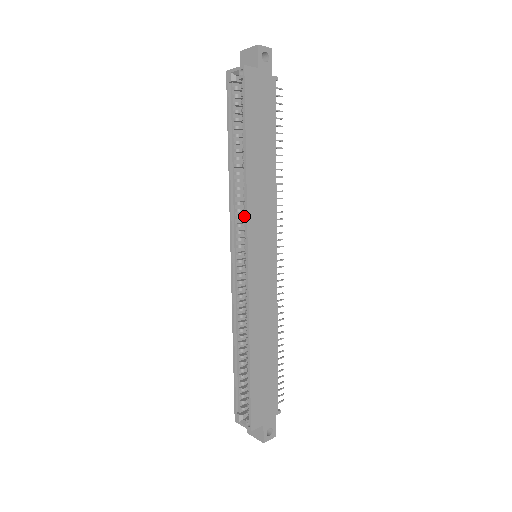
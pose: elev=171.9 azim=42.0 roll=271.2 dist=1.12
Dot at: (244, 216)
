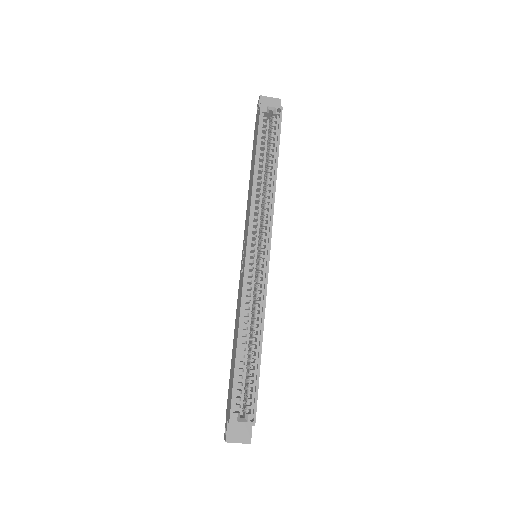
Dot at: (257, 218)
